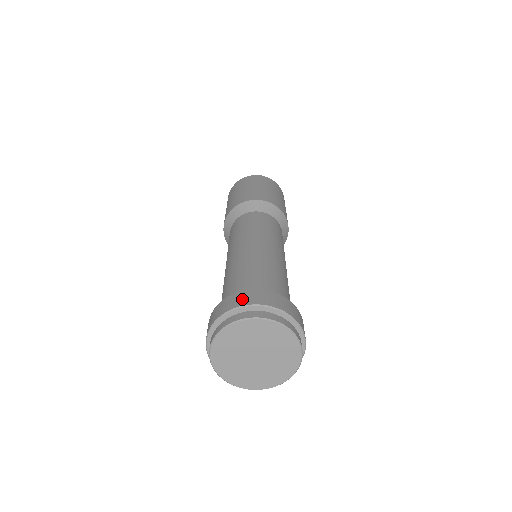
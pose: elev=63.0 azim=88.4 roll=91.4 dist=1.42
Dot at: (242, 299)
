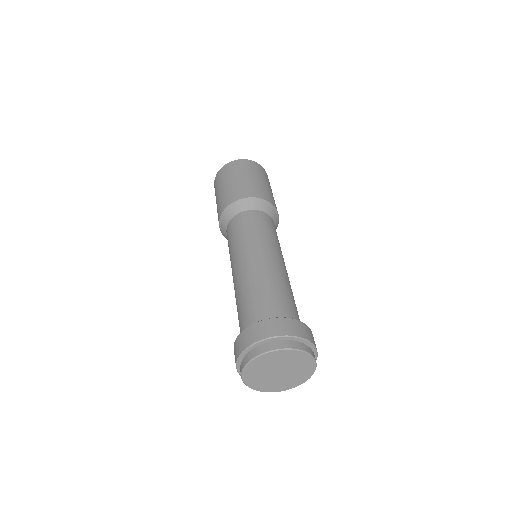
Dot at: (304, 331)
